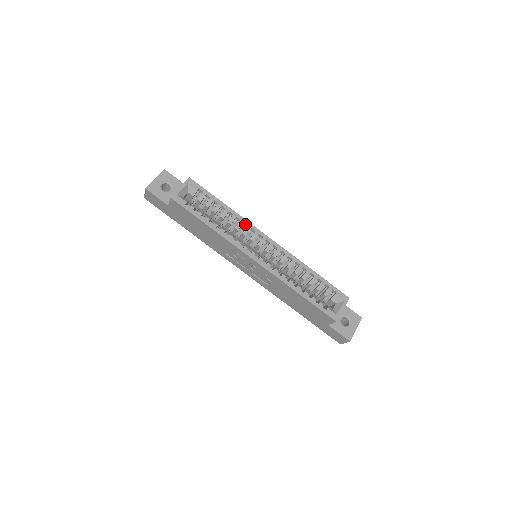
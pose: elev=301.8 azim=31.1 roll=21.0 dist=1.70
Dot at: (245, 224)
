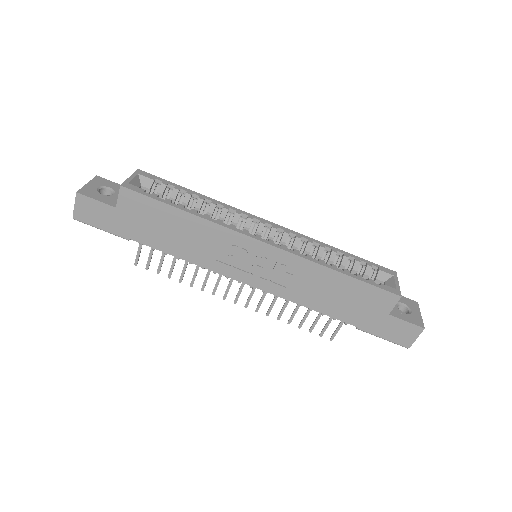
Dot at: (231, 210)
